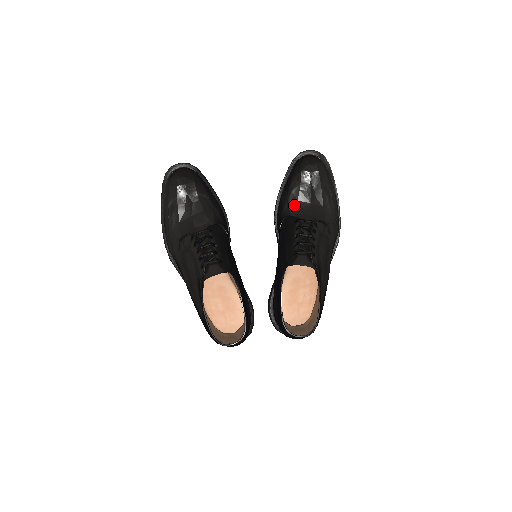
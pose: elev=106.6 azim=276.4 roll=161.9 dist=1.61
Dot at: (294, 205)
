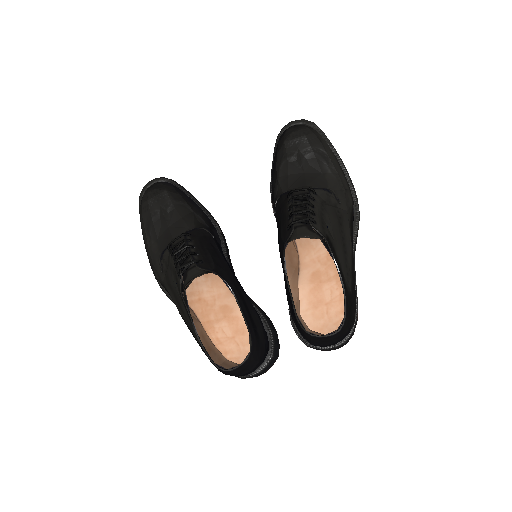
Dot at: (285, 181)
